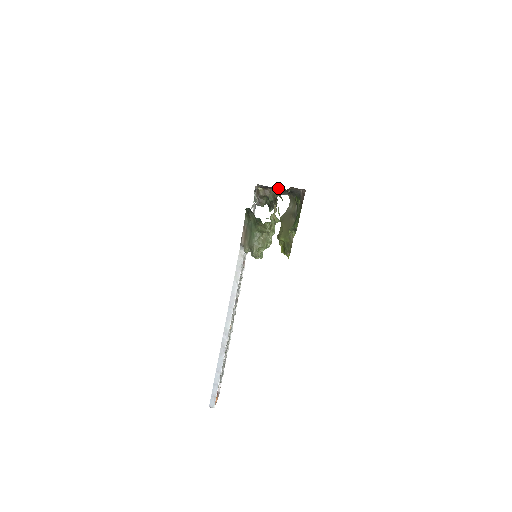
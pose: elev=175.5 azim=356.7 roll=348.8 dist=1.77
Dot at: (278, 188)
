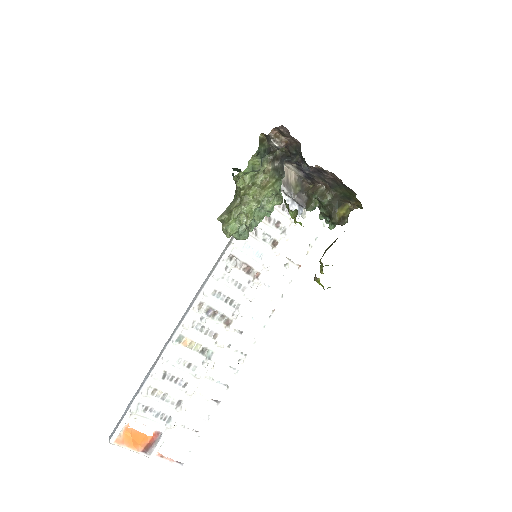
Dot at: occluded
